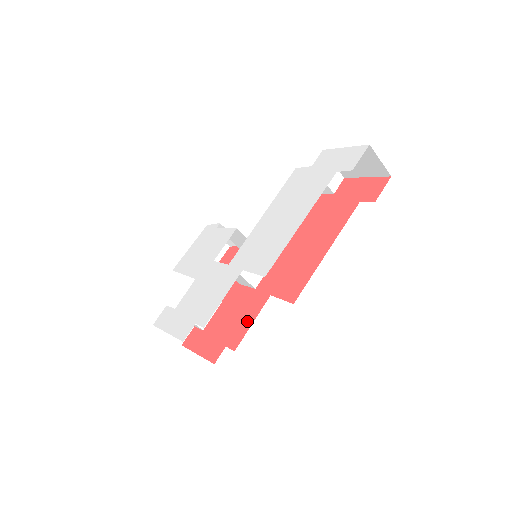
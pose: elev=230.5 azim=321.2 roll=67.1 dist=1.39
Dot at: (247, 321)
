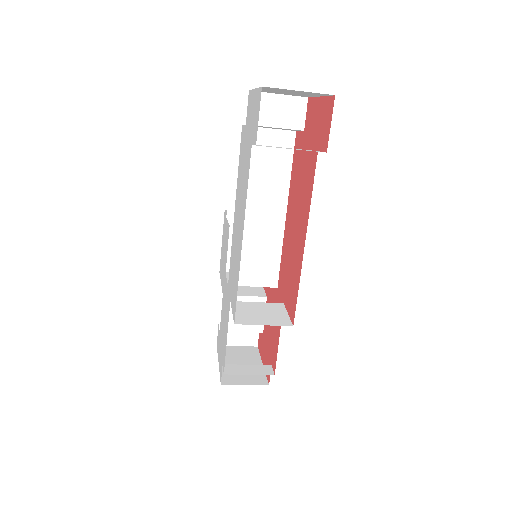
Dot at: (276, 336)
